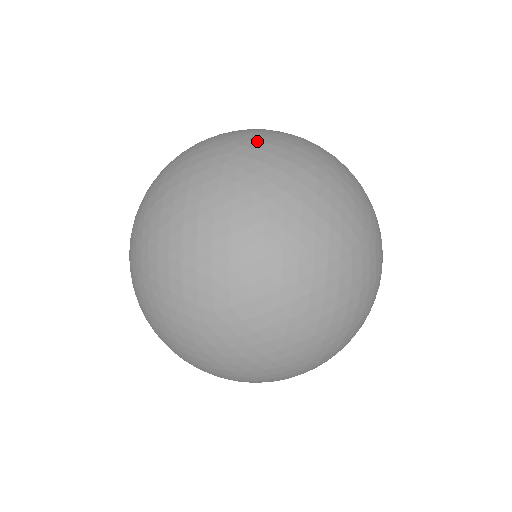
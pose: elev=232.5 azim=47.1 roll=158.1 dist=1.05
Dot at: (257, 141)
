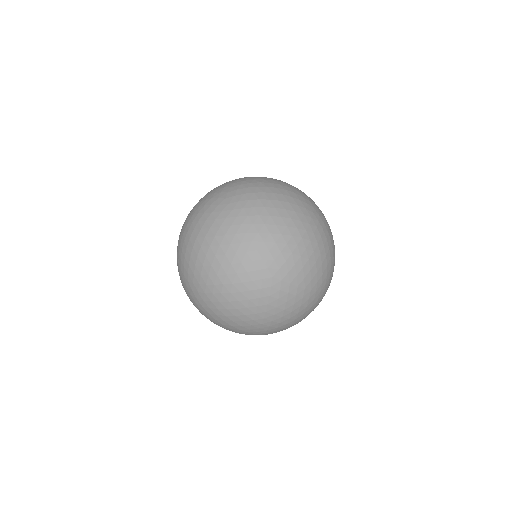
Dot at: (322, 213)
